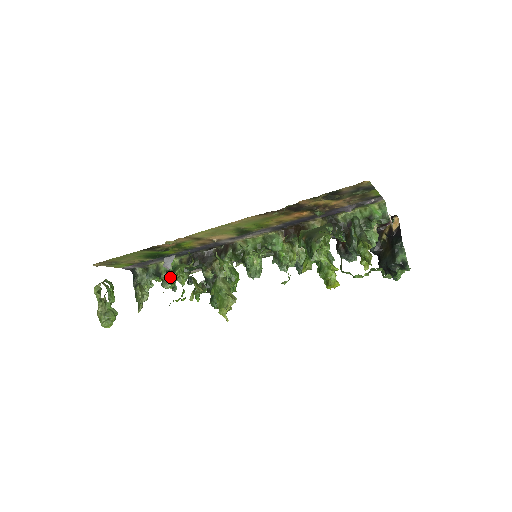
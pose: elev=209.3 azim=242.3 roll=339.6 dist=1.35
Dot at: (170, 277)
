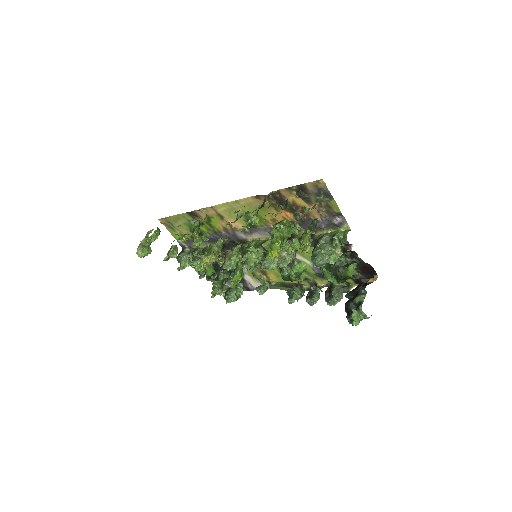
Dot at: (200, 257)
